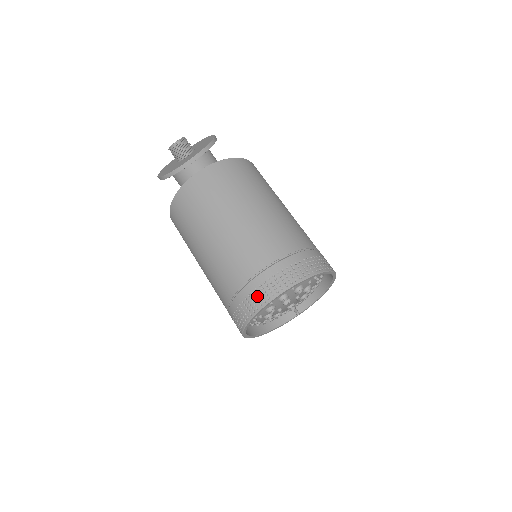
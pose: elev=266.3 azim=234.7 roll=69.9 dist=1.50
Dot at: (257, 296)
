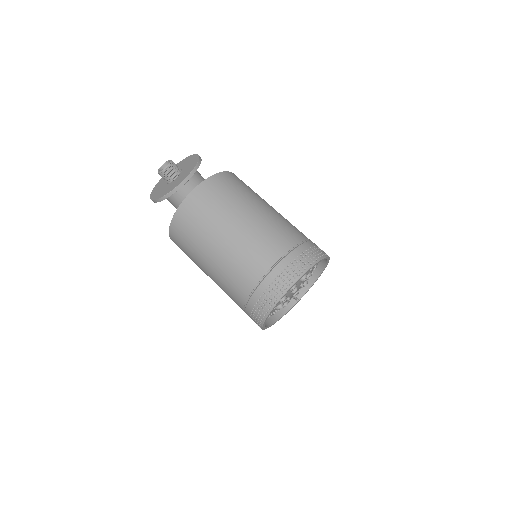
Dot at: (274, 289)
